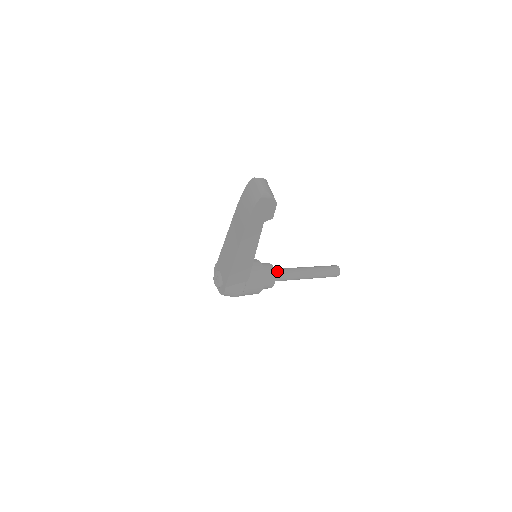
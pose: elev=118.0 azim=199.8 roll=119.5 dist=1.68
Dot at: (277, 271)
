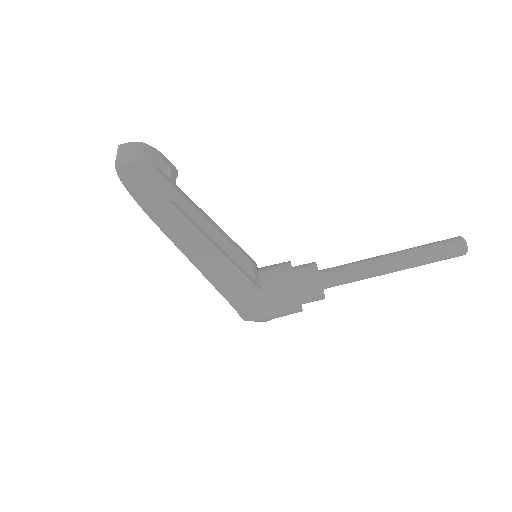
Dot at: (330, 270)
